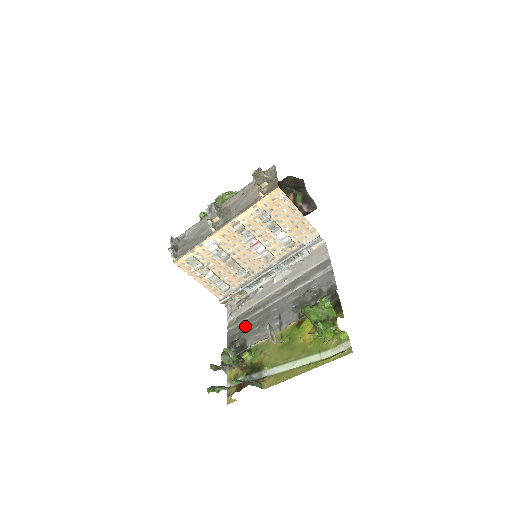
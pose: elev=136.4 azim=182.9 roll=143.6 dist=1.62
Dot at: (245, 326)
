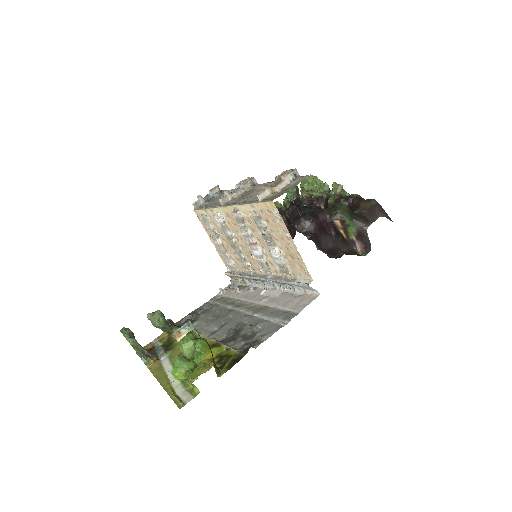
Dot at: (212, 309)
